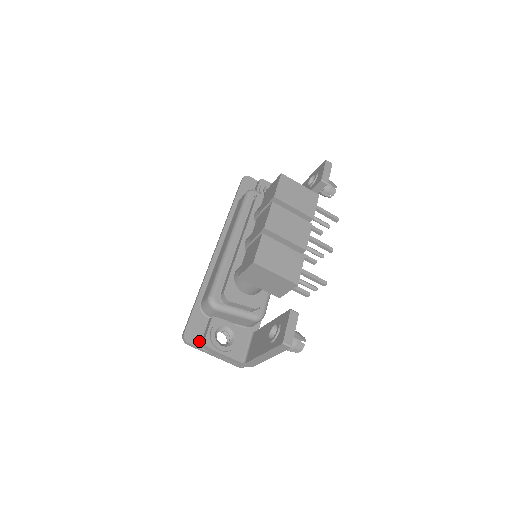
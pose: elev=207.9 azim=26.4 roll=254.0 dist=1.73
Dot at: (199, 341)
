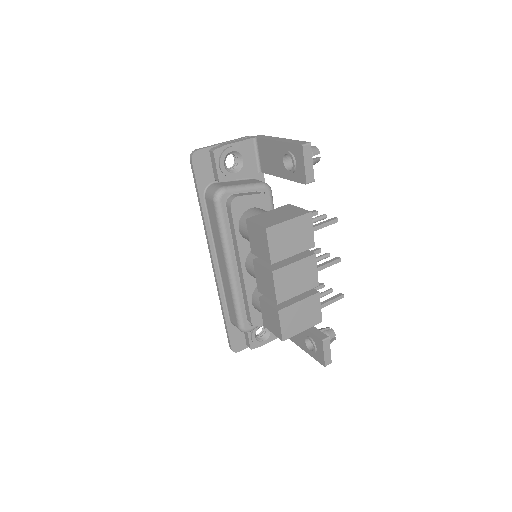
Dot at: (244, 344)
